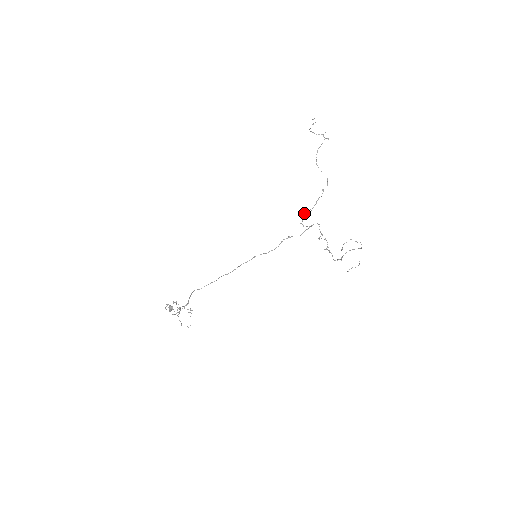
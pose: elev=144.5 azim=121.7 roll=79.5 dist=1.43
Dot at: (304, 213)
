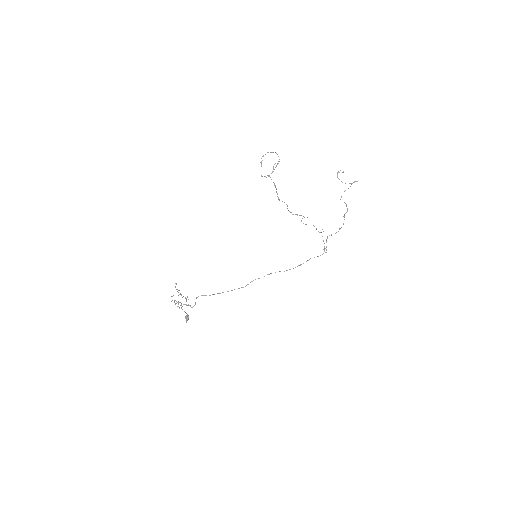
Dot at: (326, 240)
